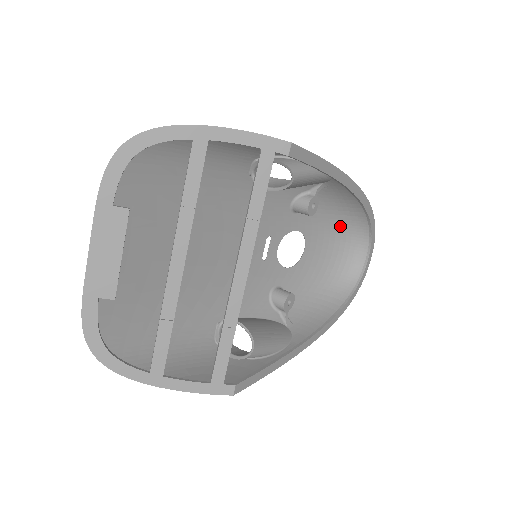
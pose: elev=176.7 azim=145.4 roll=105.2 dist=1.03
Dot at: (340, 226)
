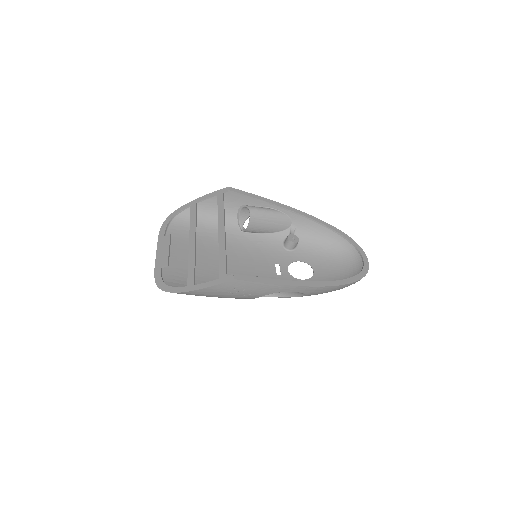
Dot at: (333, 253)
